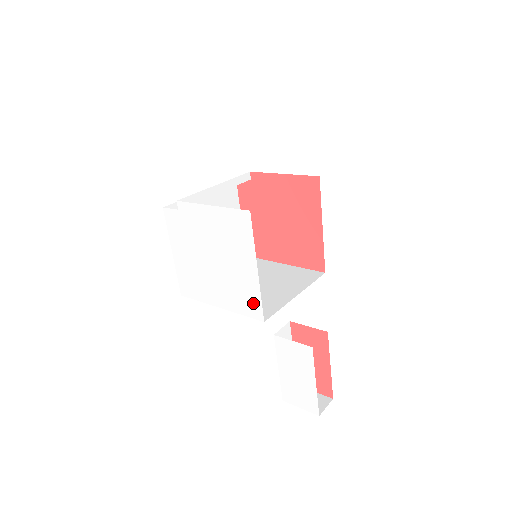
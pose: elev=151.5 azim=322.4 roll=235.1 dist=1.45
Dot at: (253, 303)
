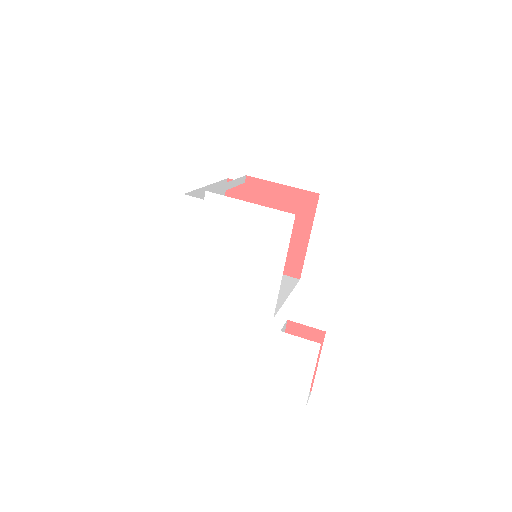
Dot at: (267, 300)
